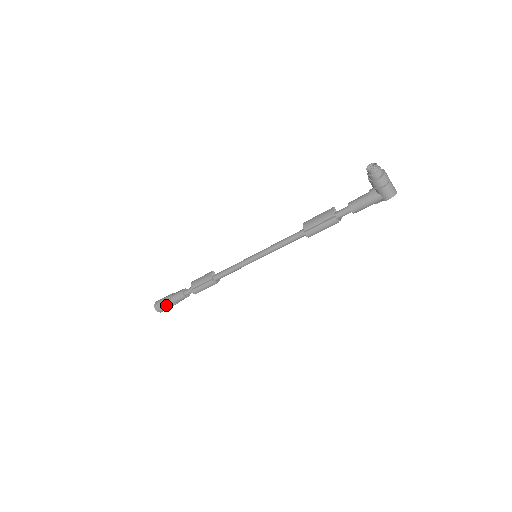
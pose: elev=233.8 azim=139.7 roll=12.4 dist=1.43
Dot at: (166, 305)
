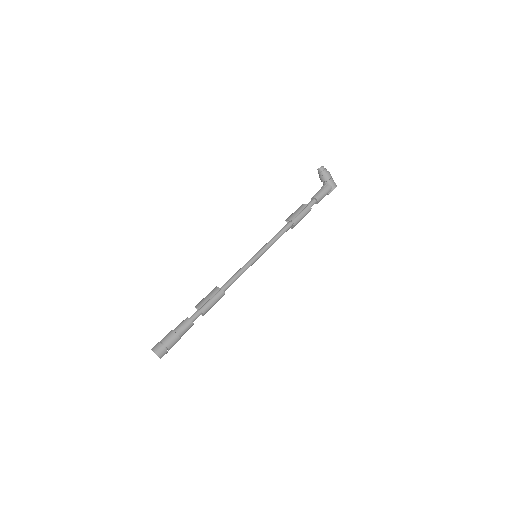
Dot at: (170, 341)
